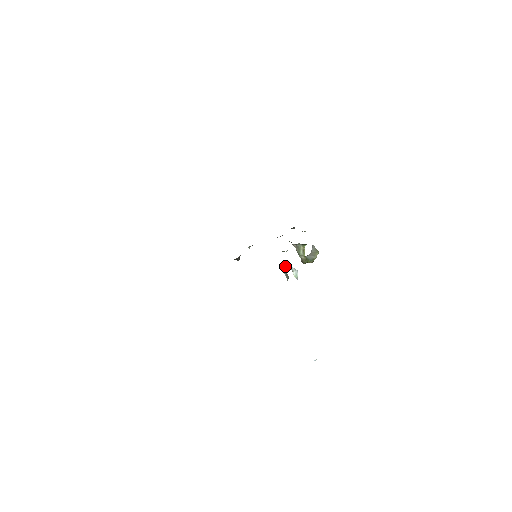
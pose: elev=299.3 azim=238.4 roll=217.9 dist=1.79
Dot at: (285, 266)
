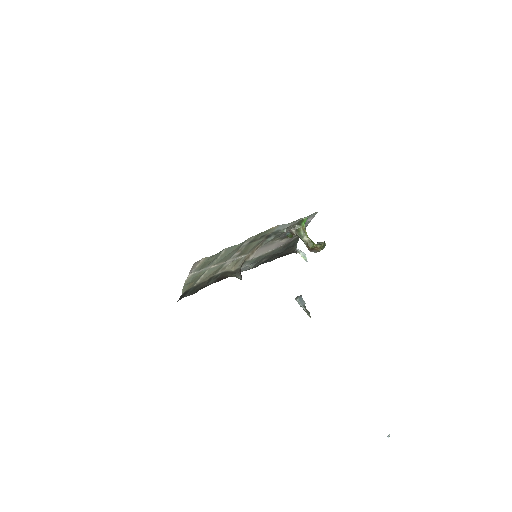
Dot at: (301, 300)
